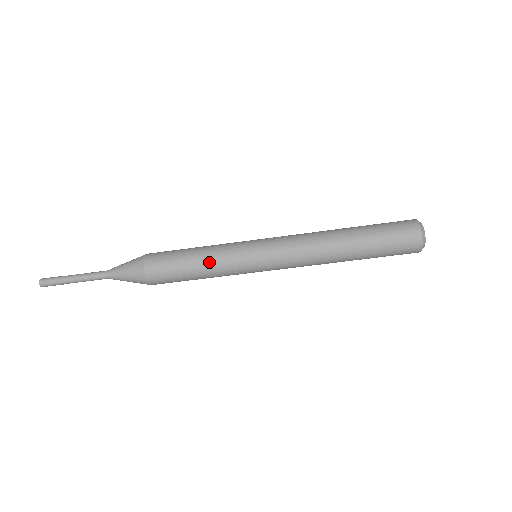
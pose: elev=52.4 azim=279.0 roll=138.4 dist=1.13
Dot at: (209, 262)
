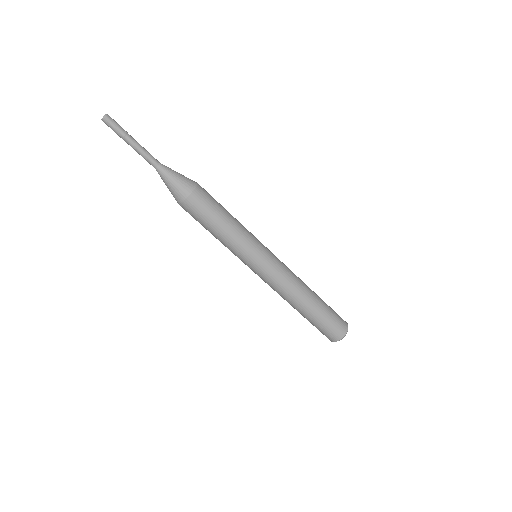
Dot at: (239, 224)
